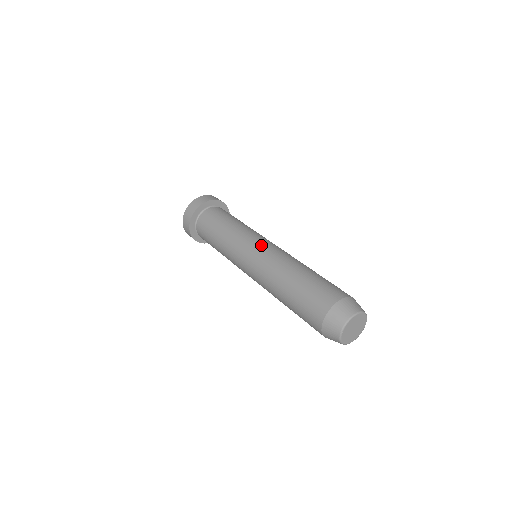
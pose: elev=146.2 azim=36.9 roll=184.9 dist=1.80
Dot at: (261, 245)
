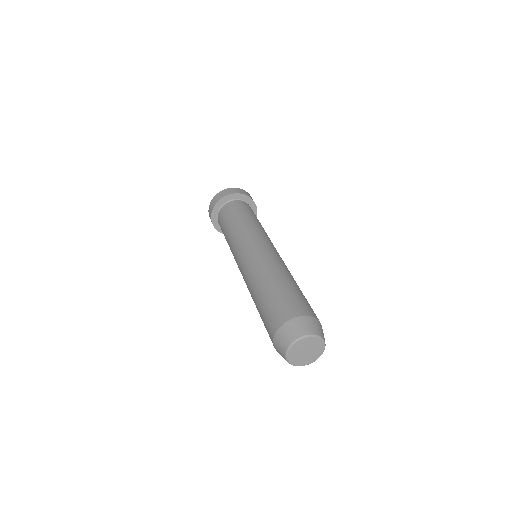
Dot at: (256, 246)
